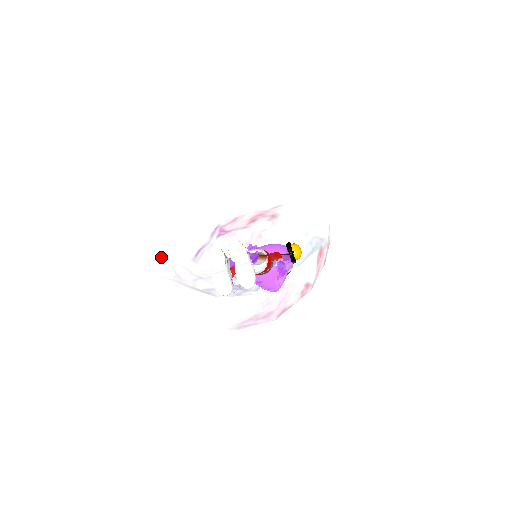
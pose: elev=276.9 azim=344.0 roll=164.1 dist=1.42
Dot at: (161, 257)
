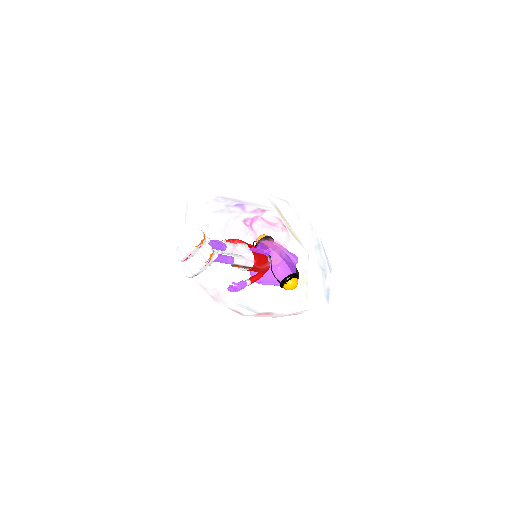
Dot at: (189, 189)
